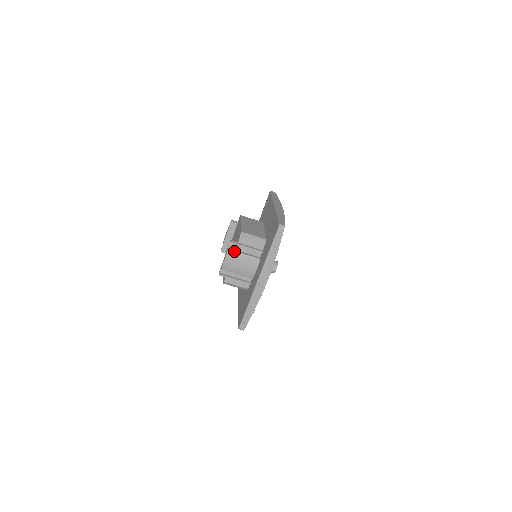
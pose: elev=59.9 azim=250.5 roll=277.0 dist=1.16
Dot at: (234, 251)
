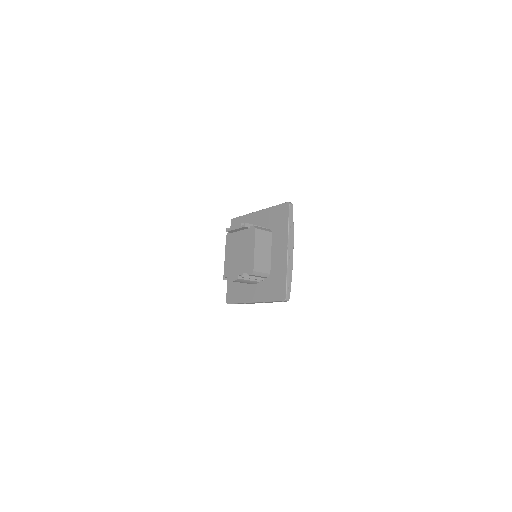
Dot at: (242, 279)
